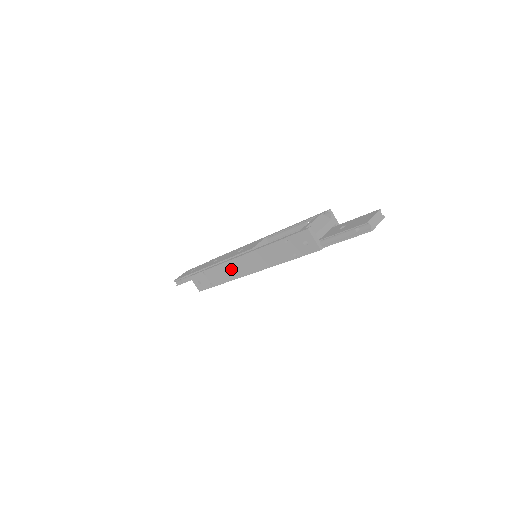
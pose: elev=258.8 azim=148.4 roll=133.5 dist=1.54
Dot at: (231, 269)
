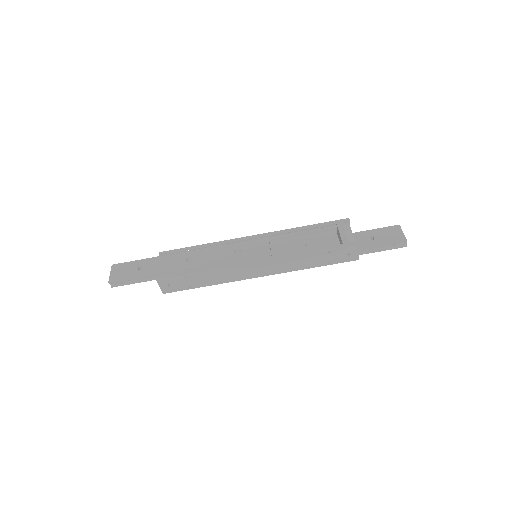
Dot at: (235, 273)
